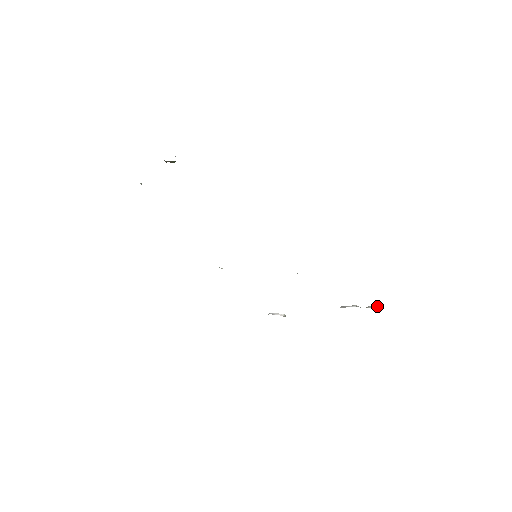
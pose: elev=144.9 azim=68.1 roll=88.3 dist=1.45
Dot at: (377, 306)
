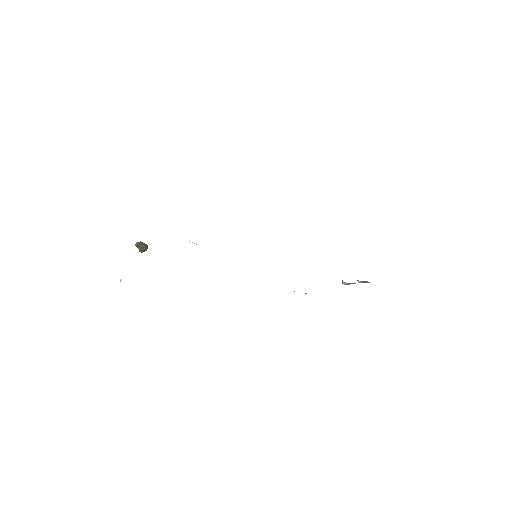
Dot at: occluded
